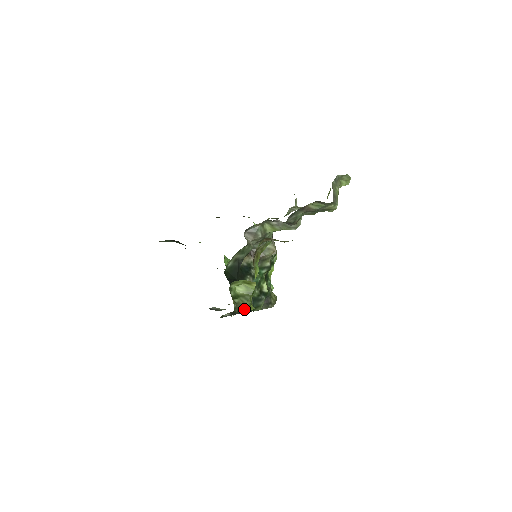
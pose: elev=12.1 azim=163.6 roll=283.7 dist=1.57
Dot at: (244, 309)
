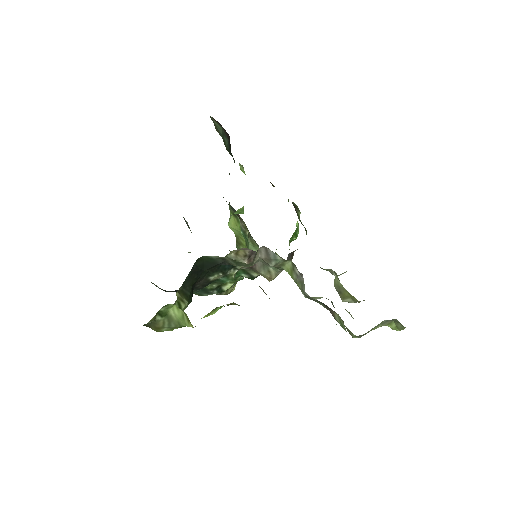
Dot at: (157, 330)
